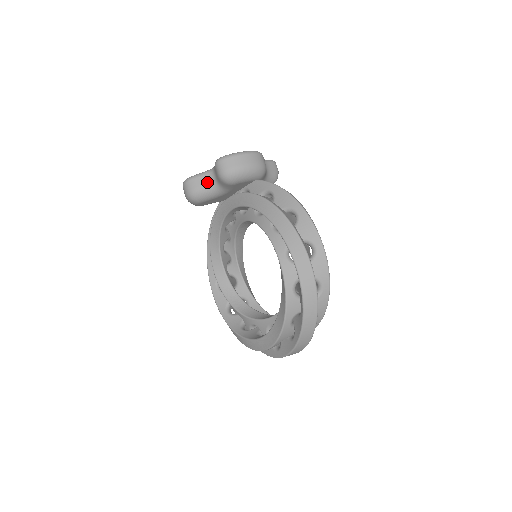
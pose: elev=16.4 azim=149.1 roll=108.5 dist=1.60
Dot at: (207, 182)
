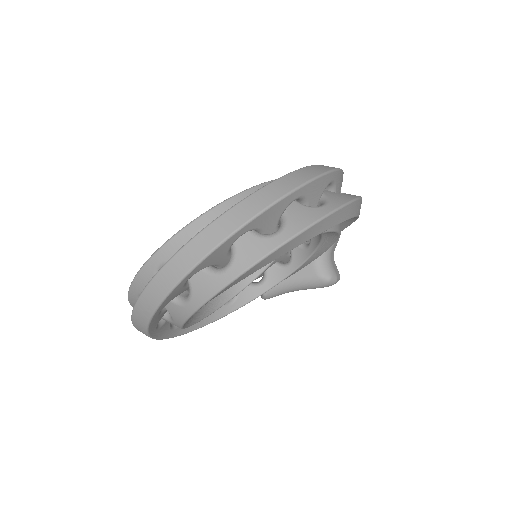
Dot at: occluded
